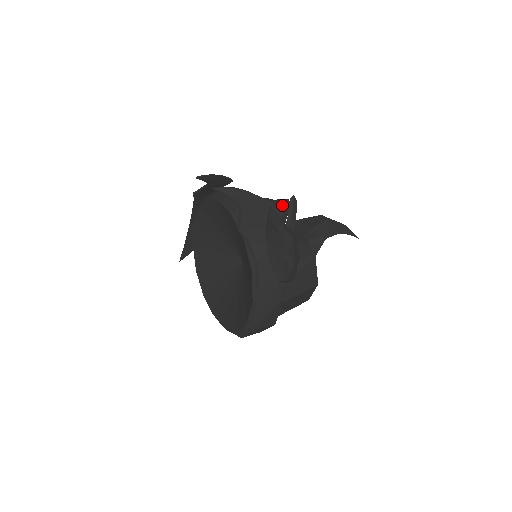
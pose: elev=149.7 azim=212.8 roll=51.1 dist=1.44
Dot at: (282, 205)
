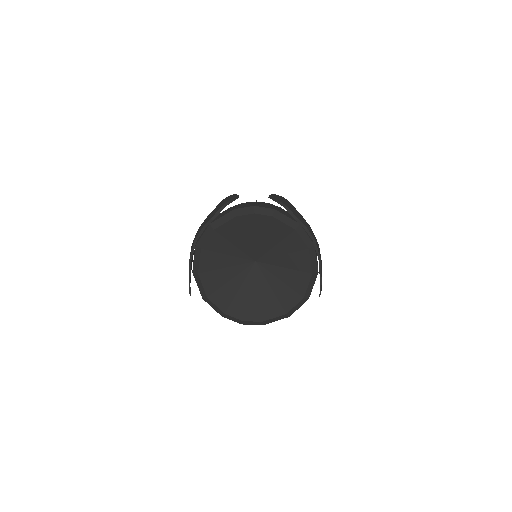
Dot at: occluded
